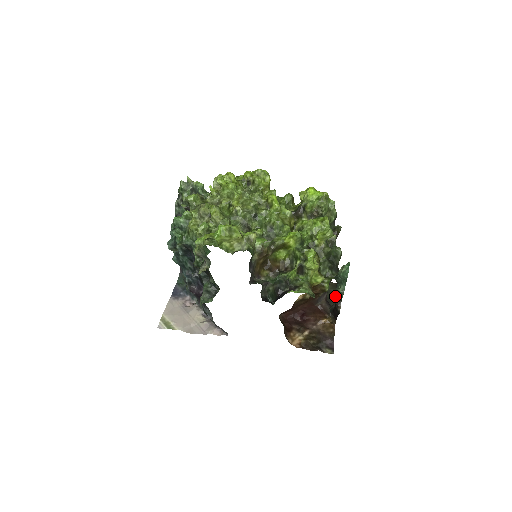
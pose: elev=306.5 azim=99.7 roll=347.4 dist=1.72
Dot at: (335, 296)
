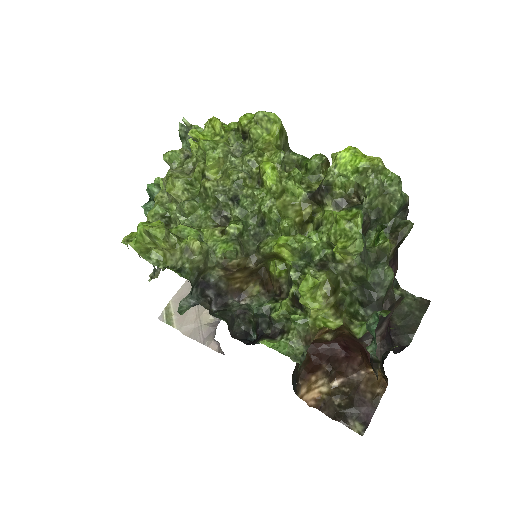
Dot at: occluded
